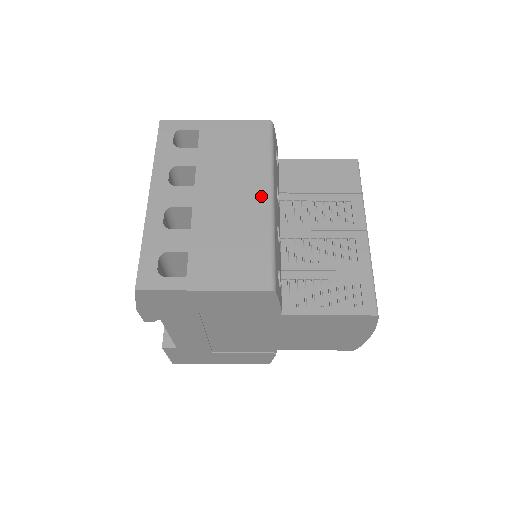
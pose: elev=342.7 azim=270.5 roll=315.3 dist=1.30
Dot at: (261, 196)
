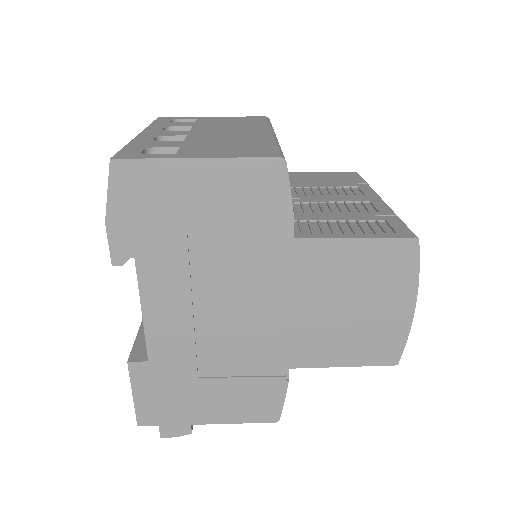
Dot at: (262, 132)
